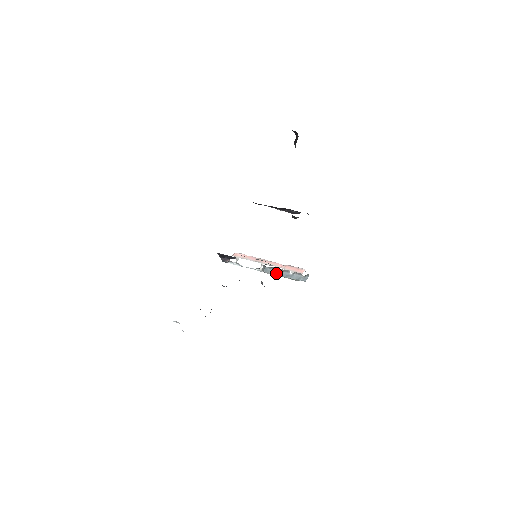
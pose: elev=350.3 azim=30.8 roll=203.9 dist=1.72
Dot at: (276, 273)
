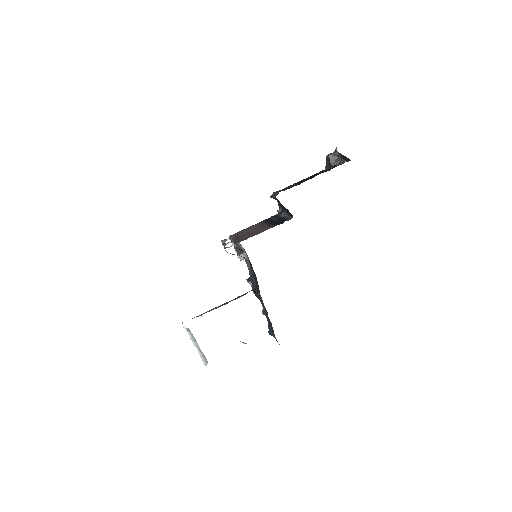
Dot at: occluded
